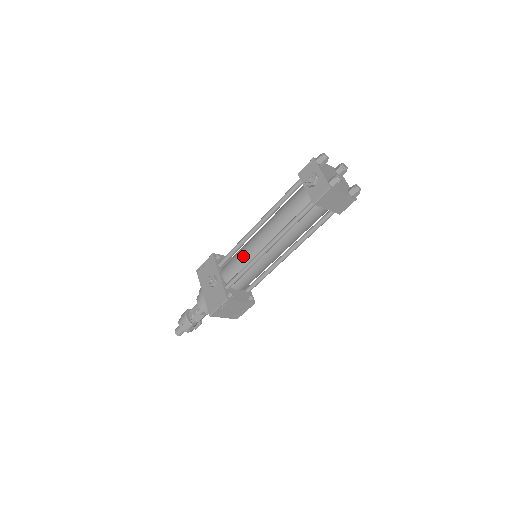
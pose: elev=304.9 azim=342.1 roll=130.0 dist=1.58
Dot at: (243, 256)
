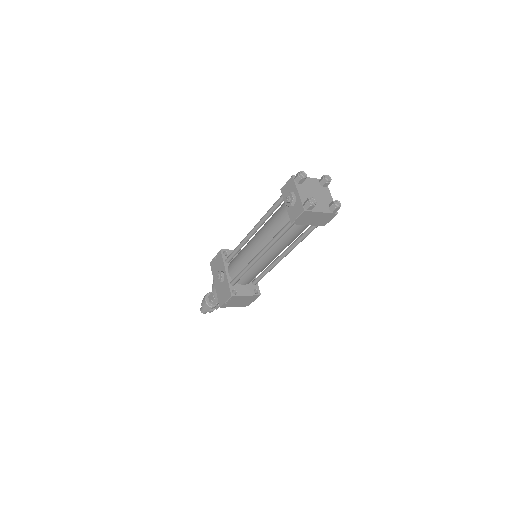
Dot at: (242, 258)
